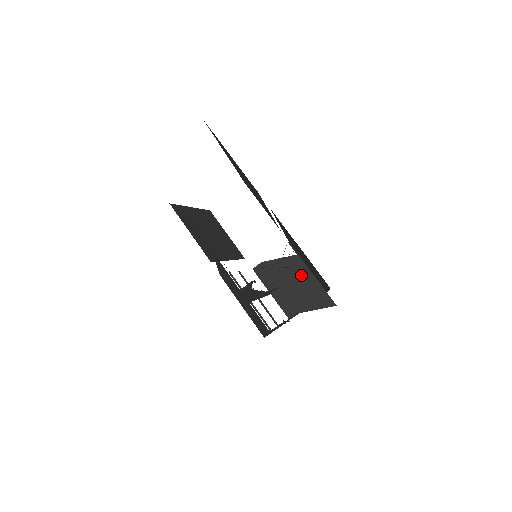
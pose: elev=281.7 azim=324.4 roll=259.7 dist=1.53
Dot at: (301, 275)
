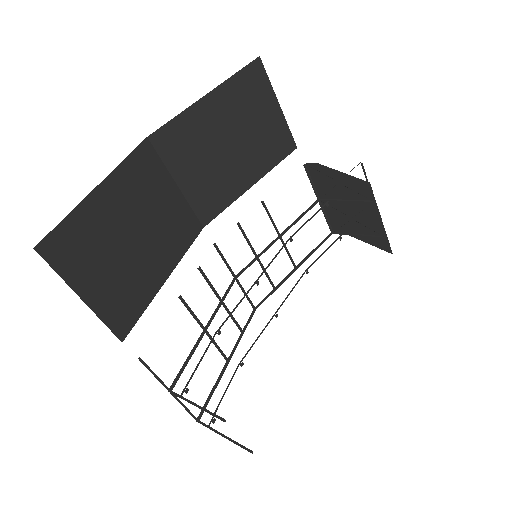
Dot at: (363, 205)
